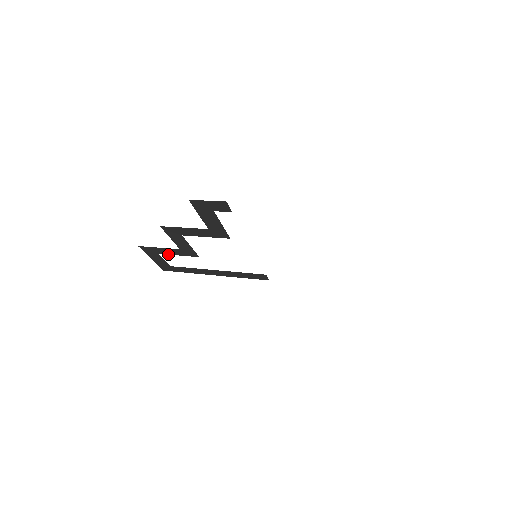
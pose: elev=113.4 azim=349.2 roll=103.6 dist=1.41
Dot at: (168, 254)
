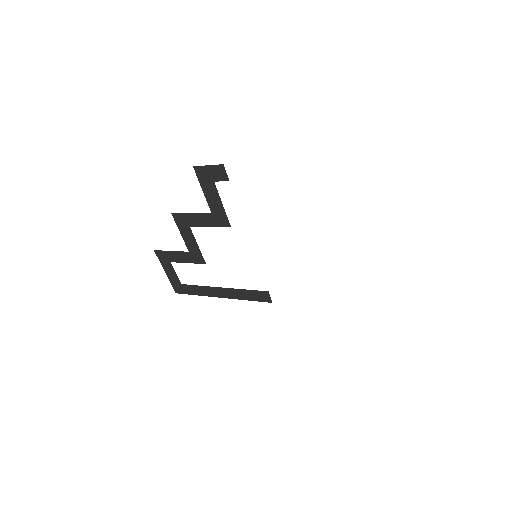
Dot at: (179, 262)
